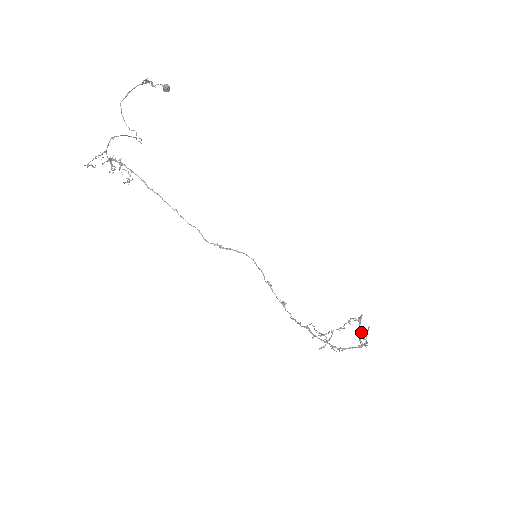
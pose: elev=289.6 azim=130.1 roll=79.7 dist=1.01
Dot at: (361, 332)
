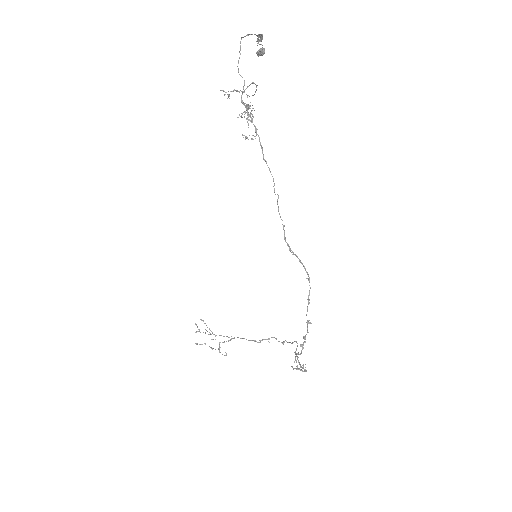
Dot at: (298, 357)
